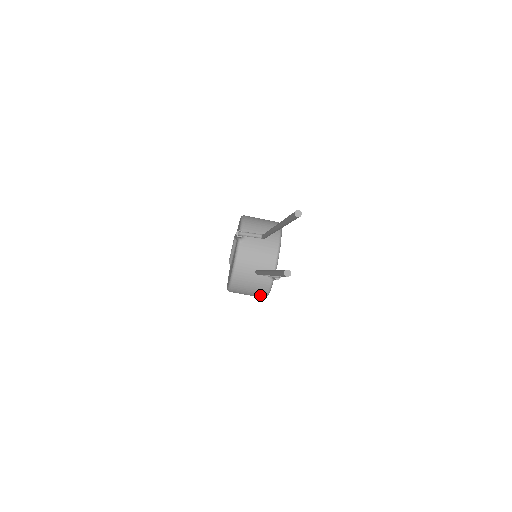
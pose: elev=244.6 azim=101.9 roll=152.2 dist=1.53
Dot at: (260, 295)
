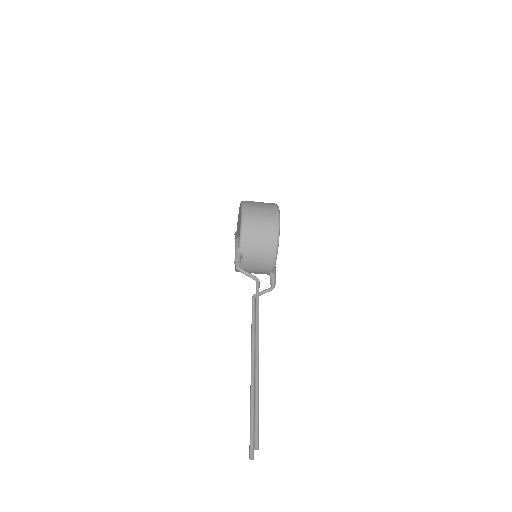
Dot at: occluded
